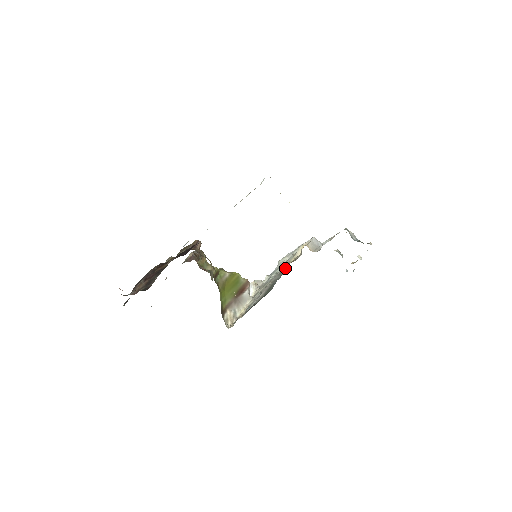
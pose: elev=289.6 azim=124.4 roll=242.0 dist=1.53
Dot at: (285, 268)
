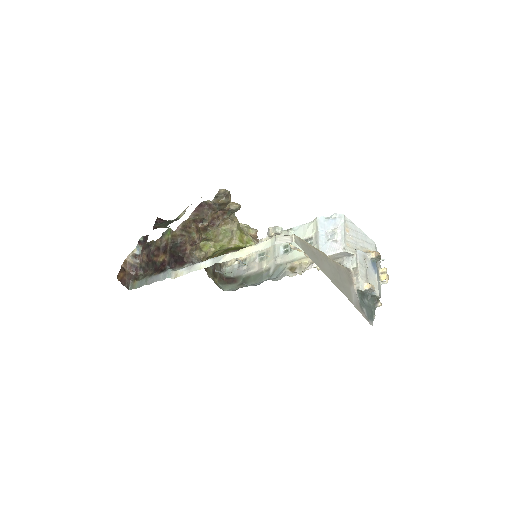
Dot at: (281, 271)
